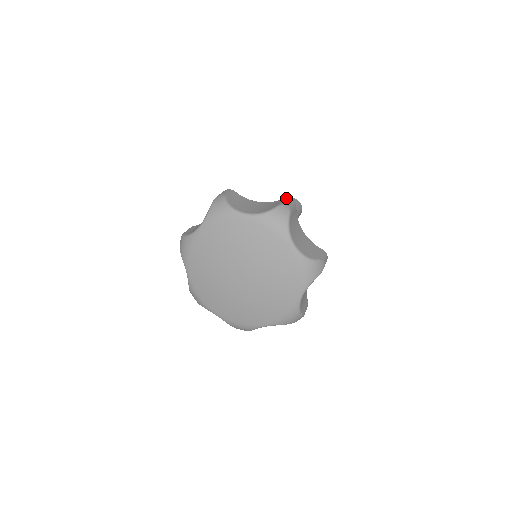
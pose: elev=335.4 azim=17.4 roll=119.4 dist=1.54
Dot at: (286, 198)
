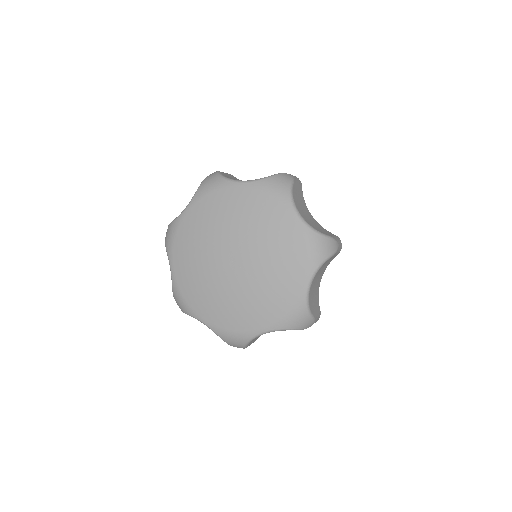
Dot at: occluded
